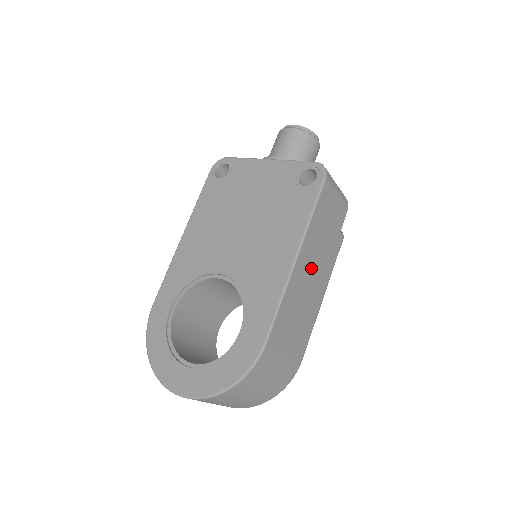
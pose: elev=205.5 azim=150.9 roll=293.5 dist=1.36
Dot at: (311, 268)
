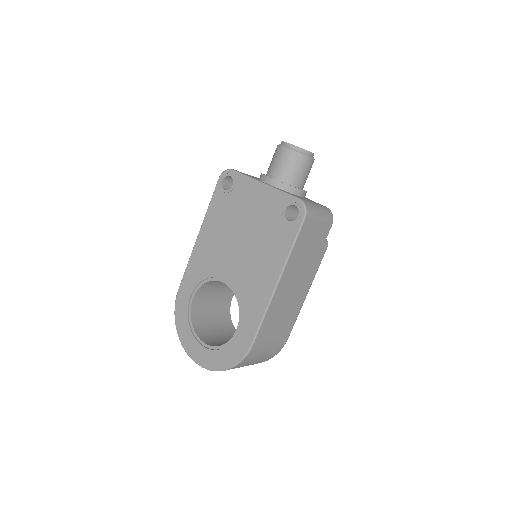
Dot at: (293, 283)
